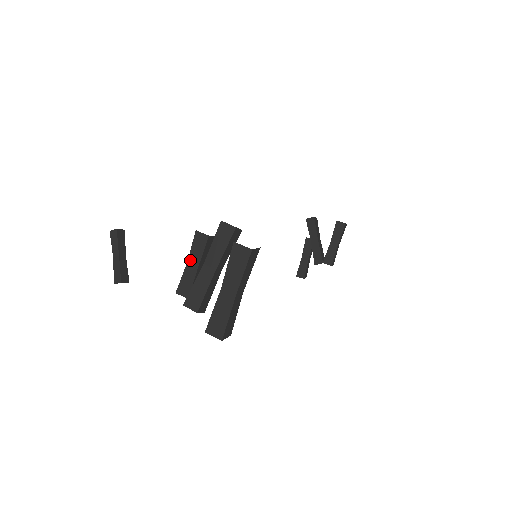
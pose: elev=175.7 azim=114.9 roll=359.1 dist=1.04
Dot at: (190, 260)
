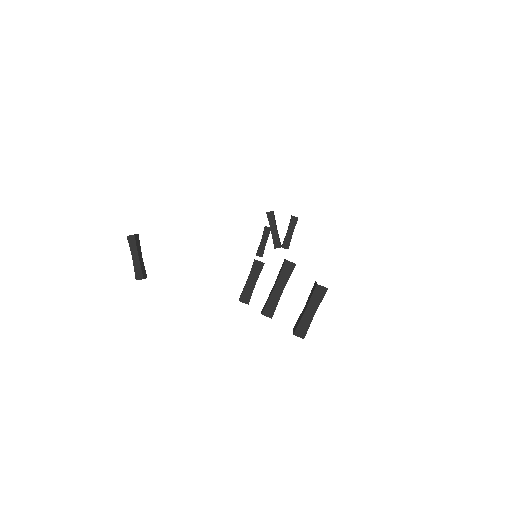
Dot at: (250, 279)
